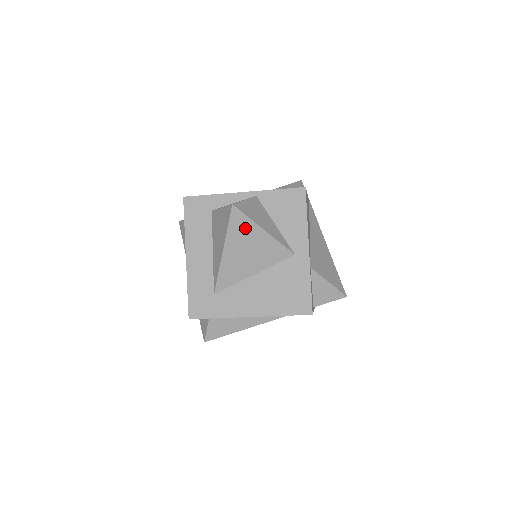
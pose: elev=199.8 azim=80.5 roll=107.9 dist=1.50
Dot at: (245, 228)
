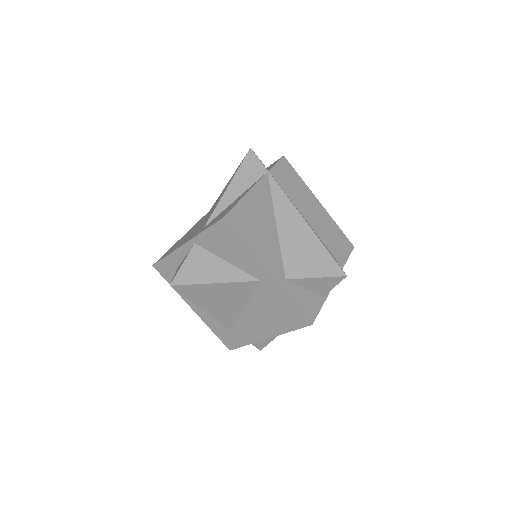
Dot at: (199, 291)
